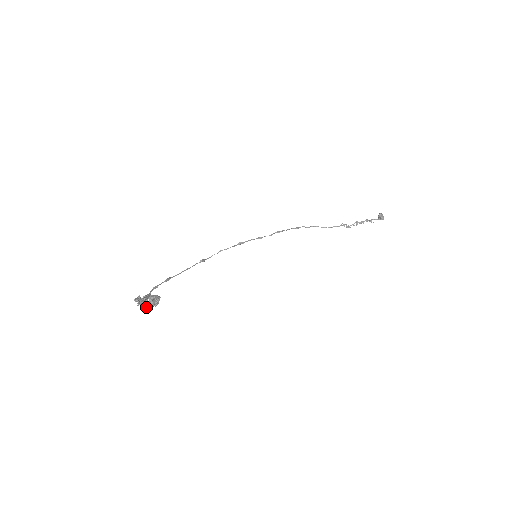
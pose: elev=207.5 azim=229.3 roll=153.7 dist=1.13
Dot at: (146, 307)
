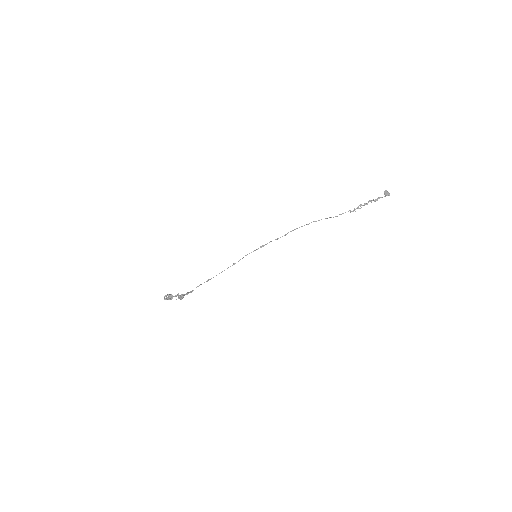
Dot at: (181, 299)
